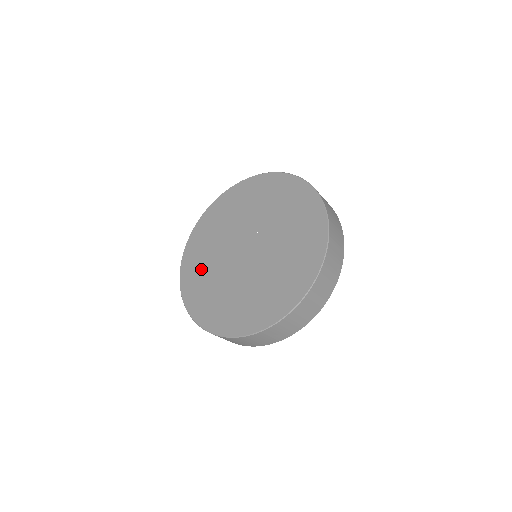
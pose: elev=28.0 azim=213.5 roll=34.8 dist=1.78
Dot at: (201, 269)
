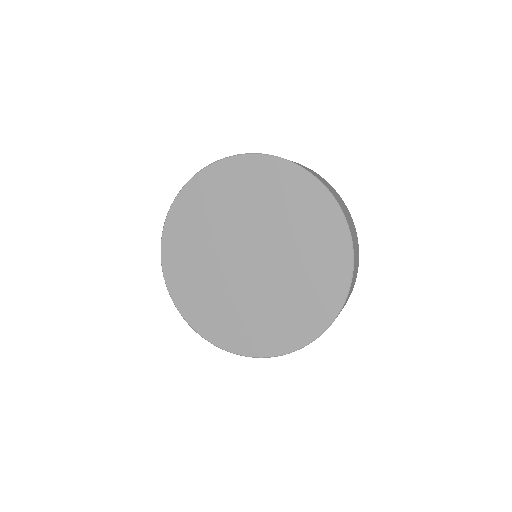
Dot at: (220, 313)
